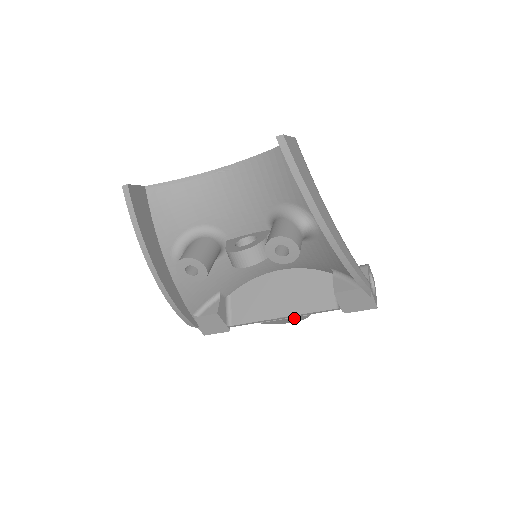
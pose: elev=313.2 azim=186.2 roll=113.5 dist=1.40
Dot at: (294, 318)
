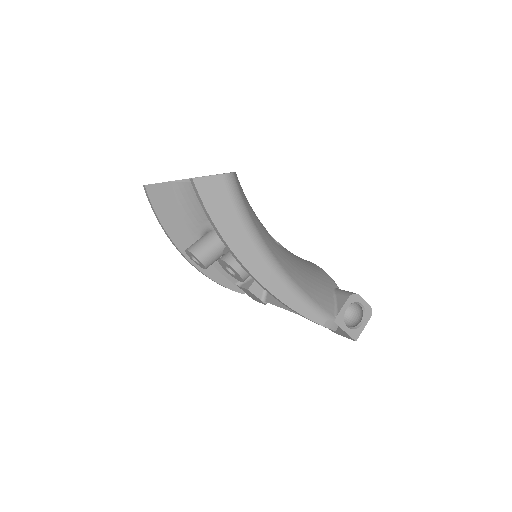
Dot at: occluded
